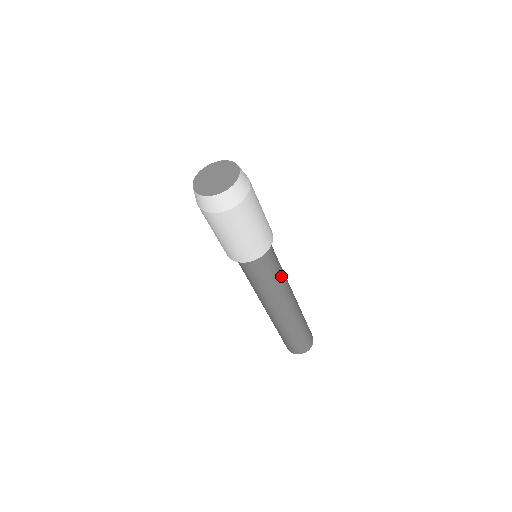
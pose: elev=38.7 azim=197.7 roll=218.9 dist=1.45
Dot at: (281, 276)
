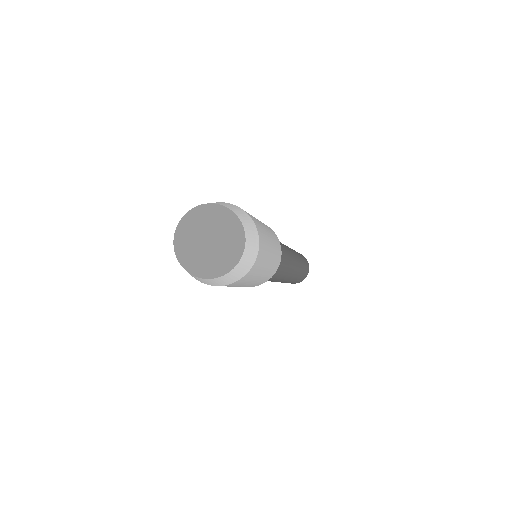
Dot at: (286, 260)
